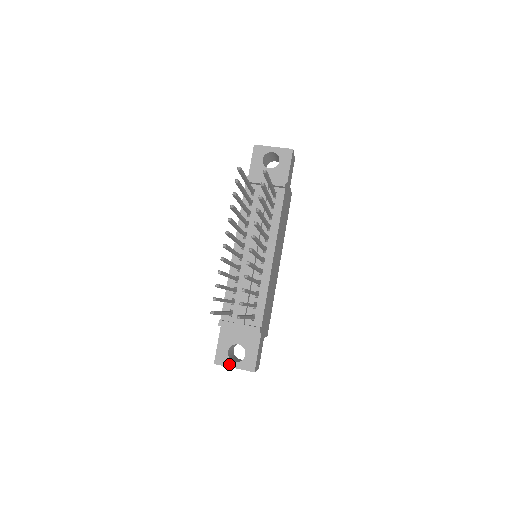
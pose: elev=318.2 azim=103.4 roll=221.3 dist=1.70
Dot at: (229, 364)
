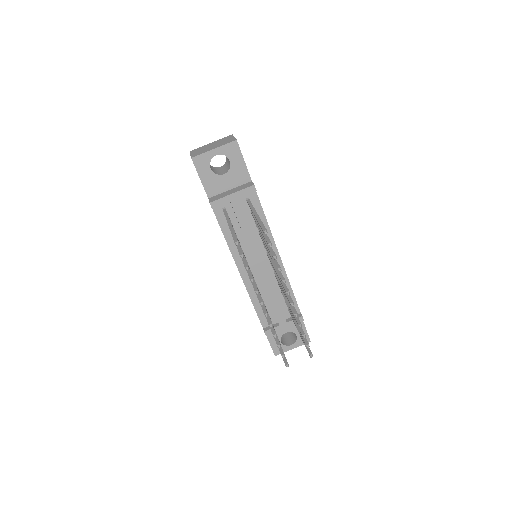
Dot at: (287, 349)
